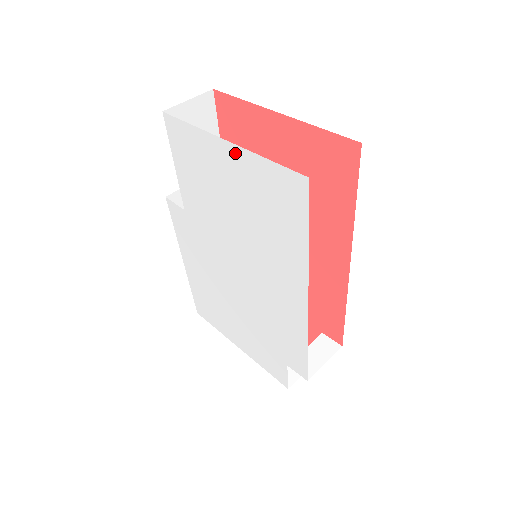
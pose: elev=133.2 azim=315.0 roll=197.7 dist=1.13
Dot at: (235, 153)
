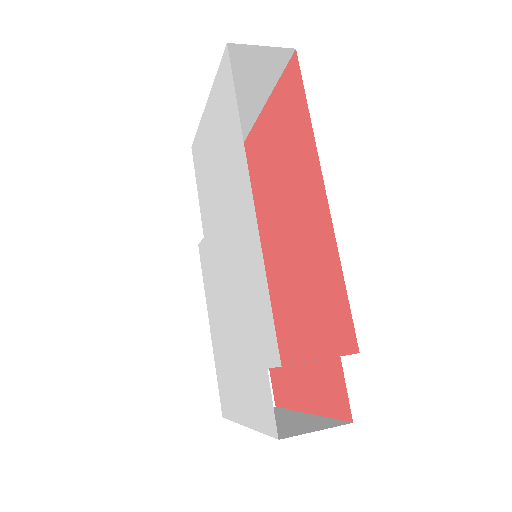
Dot at: (209, 106)
